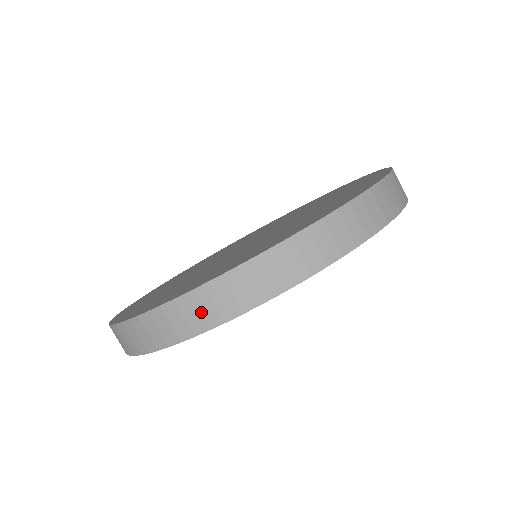
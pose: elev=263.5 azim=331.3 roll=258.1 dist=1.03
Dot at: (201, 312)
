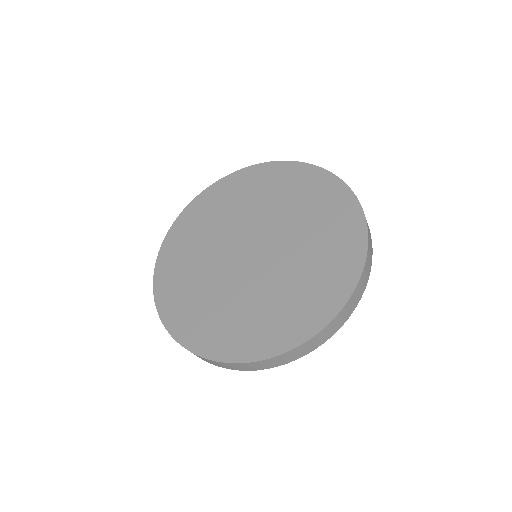
Dot at: occluded
